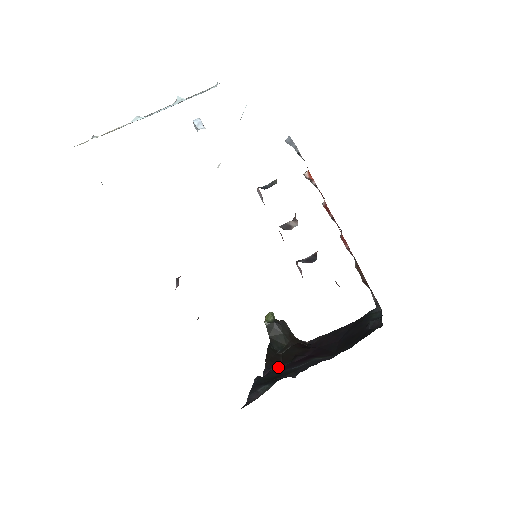
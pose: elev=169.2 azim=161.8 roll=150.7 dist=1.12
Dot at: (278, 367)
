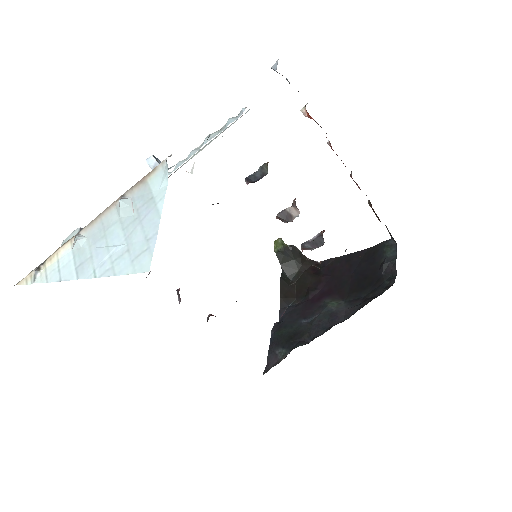
Dot at: (293, 305)
